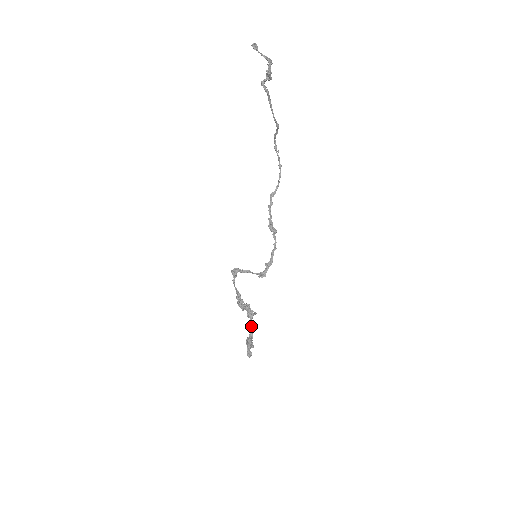
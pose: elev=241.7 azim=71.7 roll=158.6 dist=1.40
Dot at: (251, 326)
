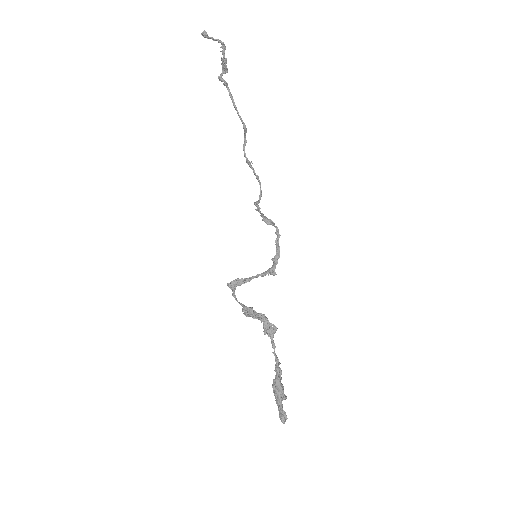
Dot at: (274, 352)
